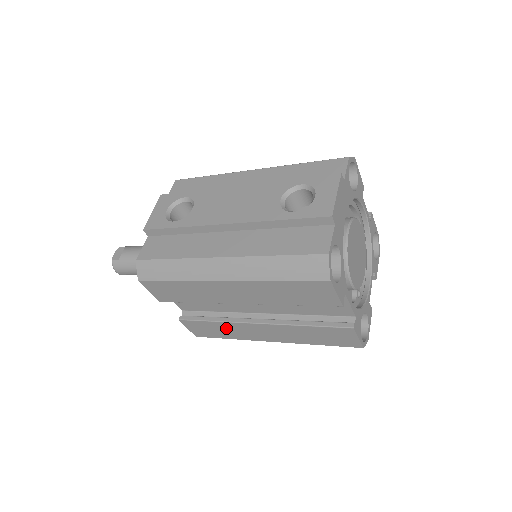
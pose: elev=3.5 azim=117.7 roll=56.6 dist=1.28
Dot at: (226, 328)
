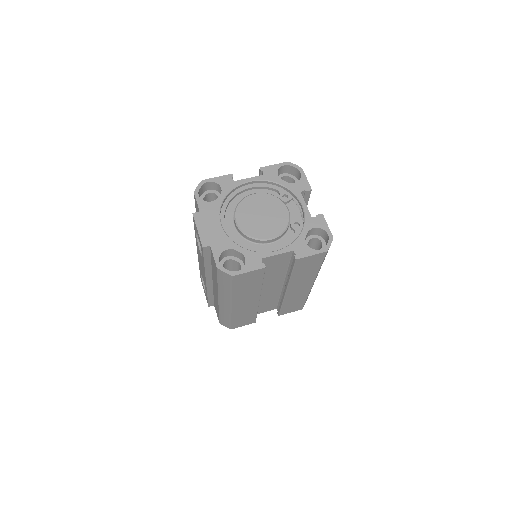
Dot at: (291, 301)
